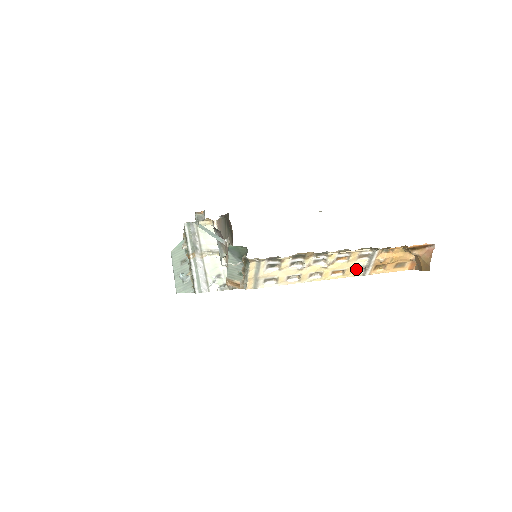
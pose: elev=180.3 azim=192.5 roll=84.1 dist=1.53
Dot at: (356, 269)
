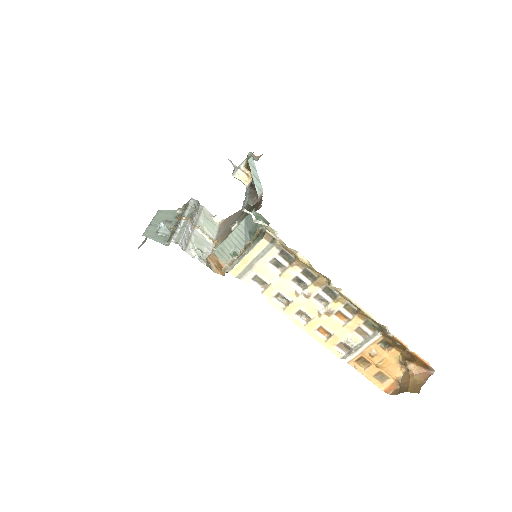
Dot at: (342, 345)
